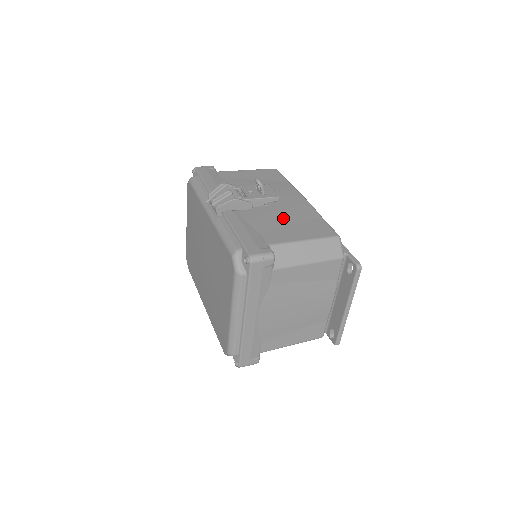
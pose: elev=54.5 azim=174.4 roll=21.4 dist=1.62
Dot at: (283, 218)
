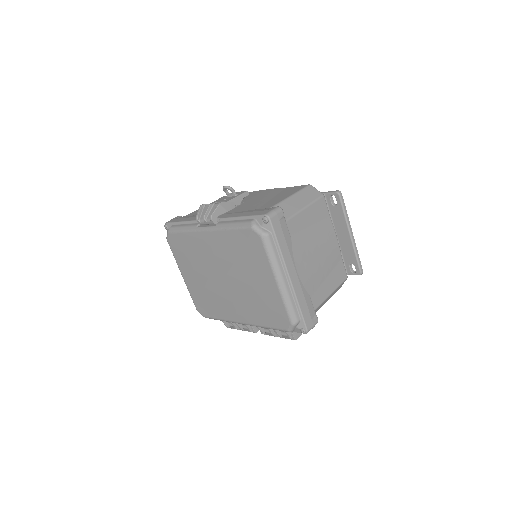
Dot at: (262, 199)
